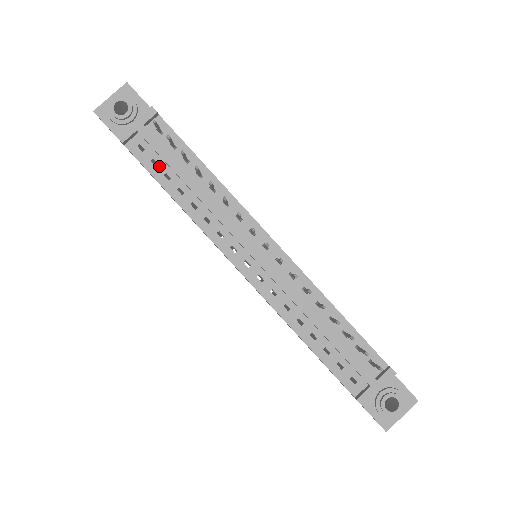
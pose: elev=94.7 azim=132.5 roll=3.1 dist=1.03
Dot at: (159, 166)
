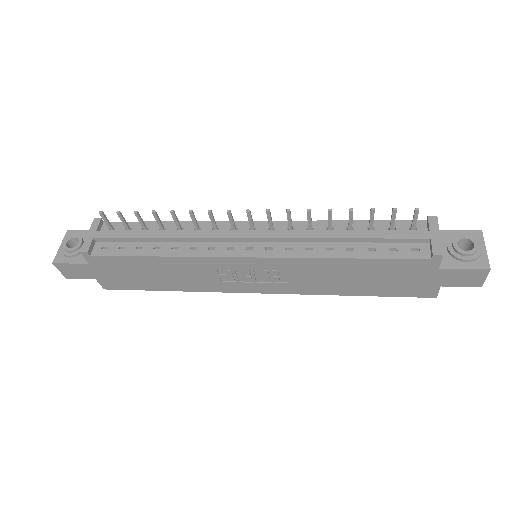
Dot at: (127, 247)
